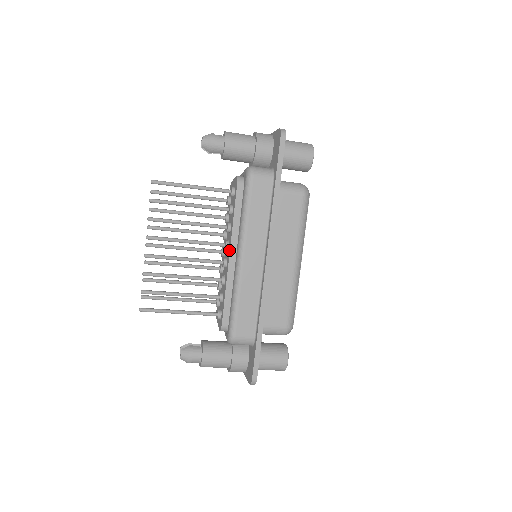
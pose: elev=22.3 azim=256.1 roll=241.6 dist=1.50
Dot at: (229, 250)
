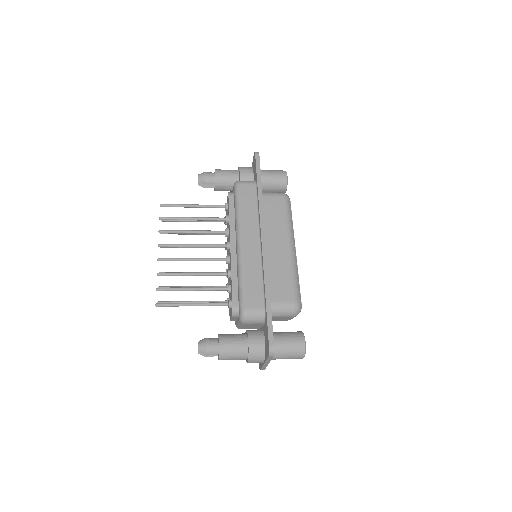
Dot at: (230, 244)
